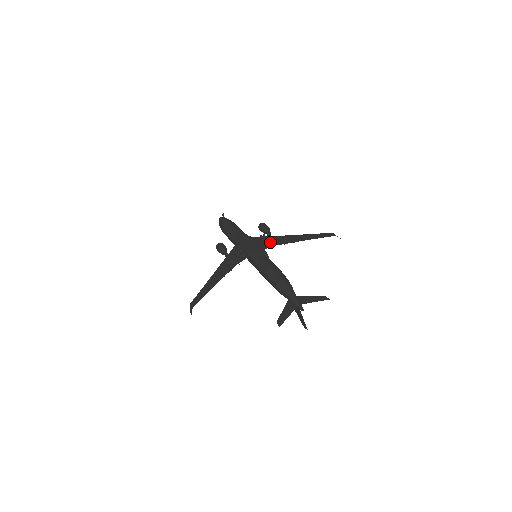
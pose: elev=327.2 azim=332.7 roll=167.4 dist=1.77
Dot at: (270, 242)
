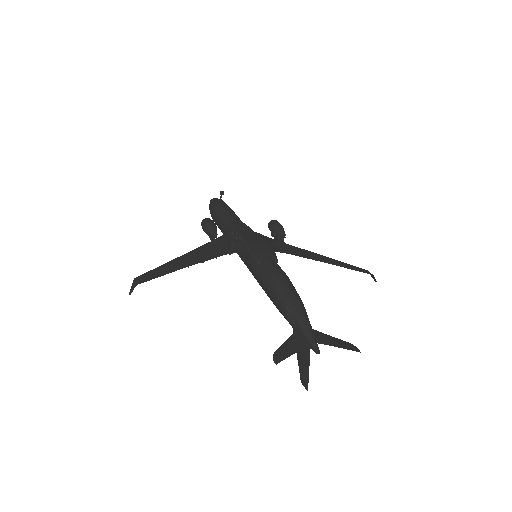
Dot at: (281, 246)
